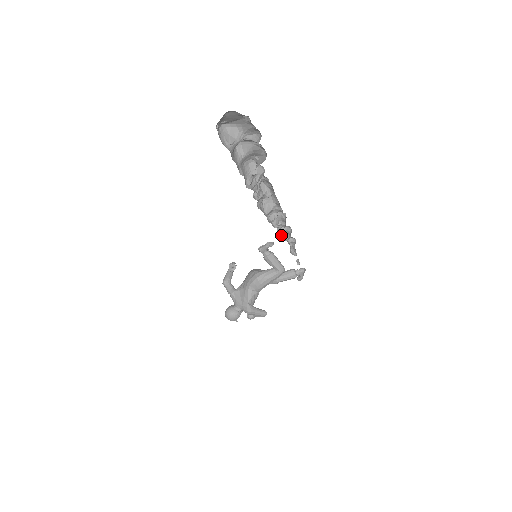
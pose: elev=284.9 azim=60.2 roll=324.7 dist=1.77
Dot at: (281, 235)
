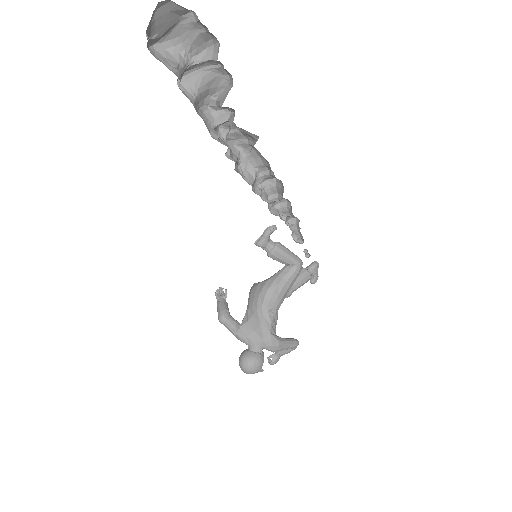
Dot at: (277, 215)
